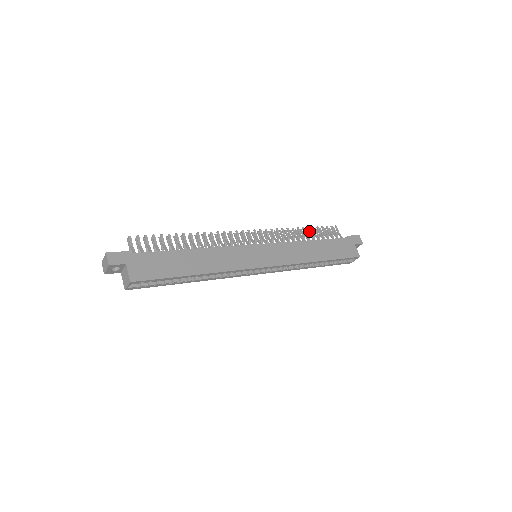
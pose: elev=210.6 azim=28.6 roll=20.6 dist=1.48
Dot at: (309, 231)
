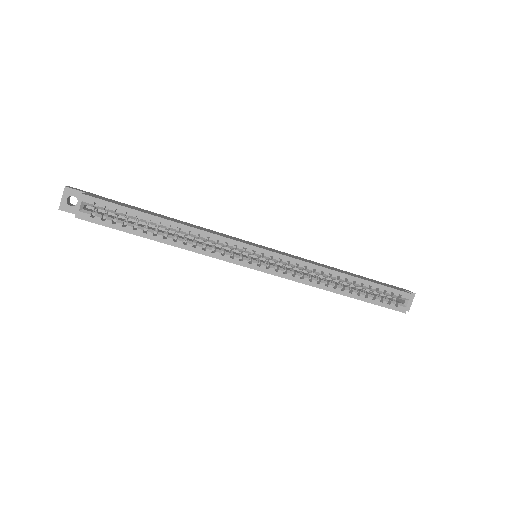
Dot at: occluded
